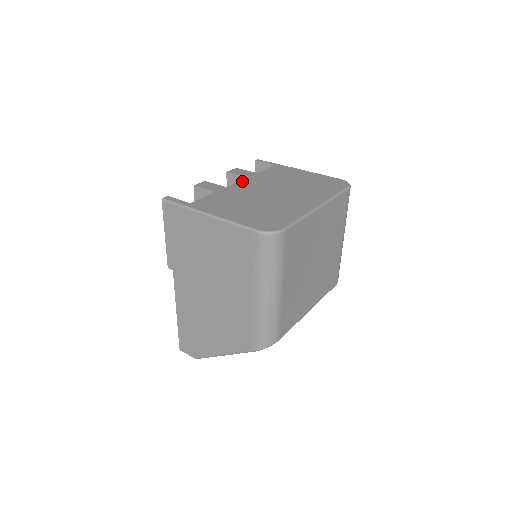
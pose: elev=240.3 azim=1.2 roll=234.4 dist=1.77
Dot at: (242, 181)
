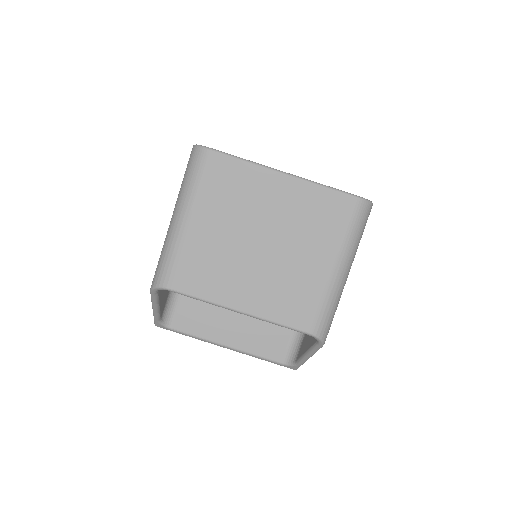
Dot at: occluded
